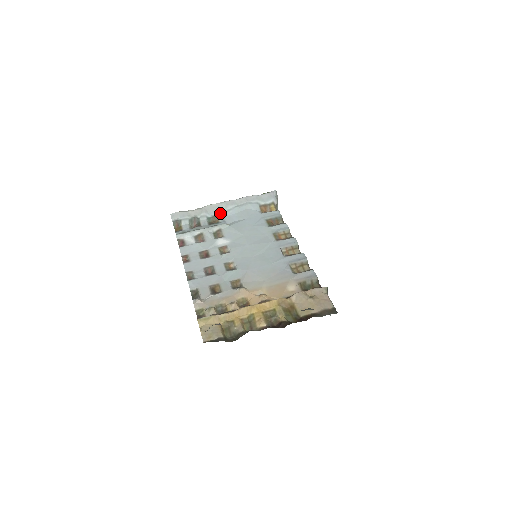
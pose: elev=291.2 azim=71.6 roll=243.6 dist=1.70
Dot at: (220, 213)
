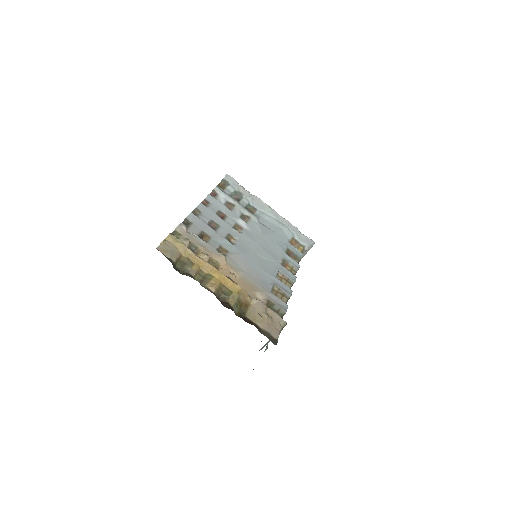
Dot at: (261, 211)
